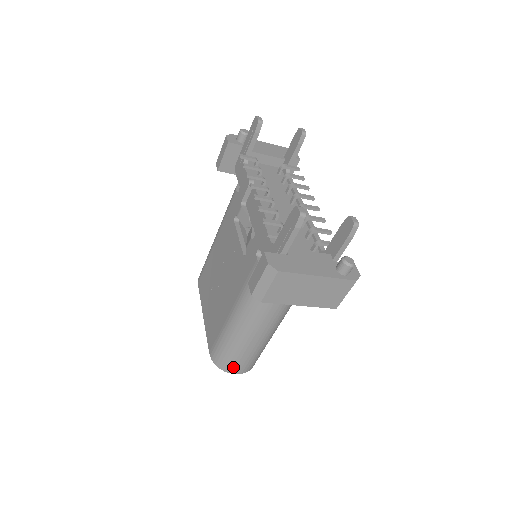
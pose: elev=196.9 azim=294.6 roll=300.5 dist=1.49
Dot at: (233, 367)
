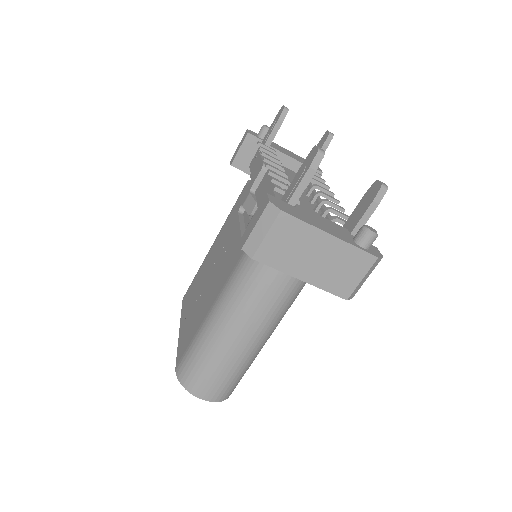
Dot at: (201, 387)
